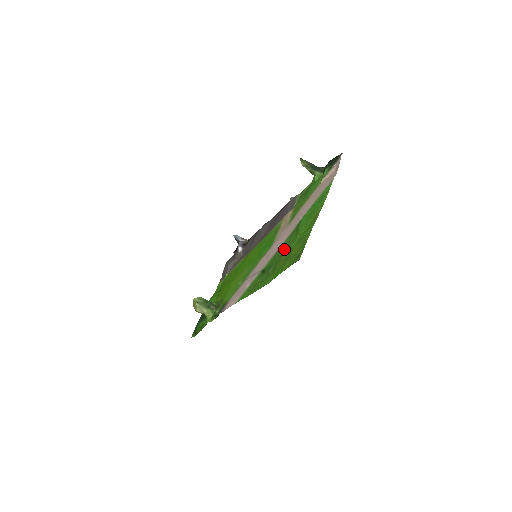
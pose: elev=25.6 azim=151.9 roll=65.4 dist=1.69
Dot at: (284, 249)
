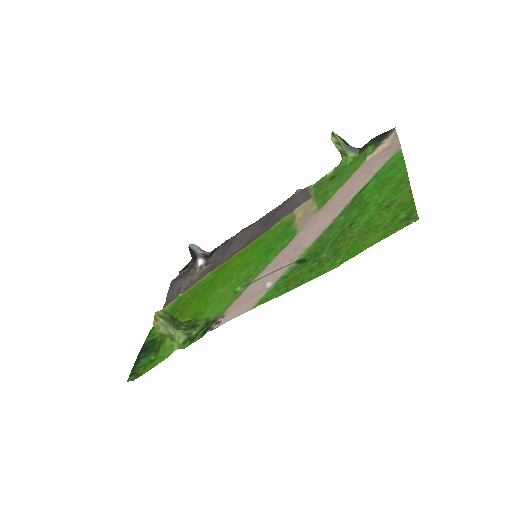
Dot at: (343, 227)
